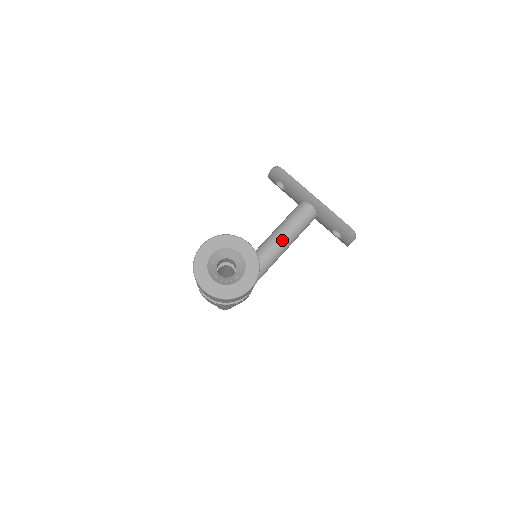
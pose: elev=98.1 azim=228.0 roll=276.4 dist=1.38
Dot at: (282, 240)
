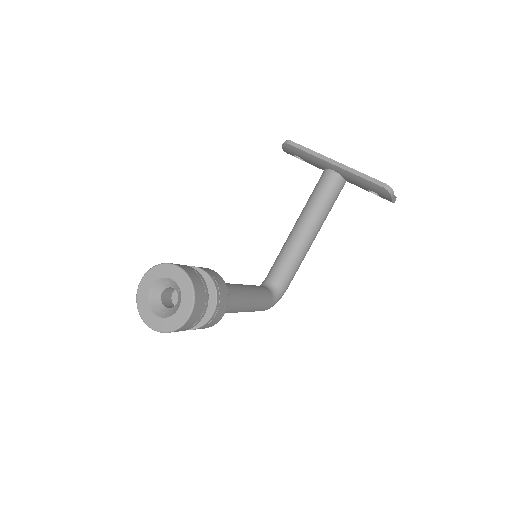
Dot at: (309, 220)
